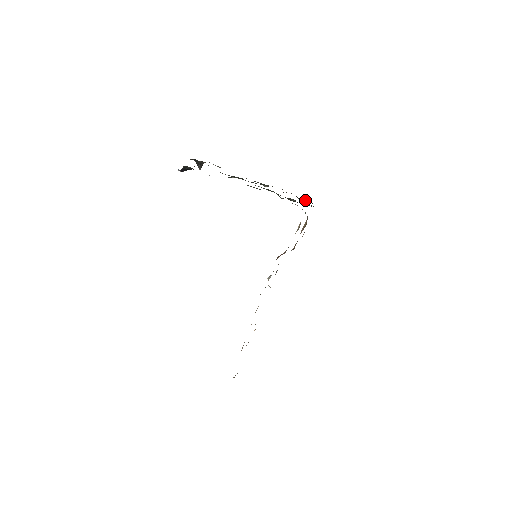
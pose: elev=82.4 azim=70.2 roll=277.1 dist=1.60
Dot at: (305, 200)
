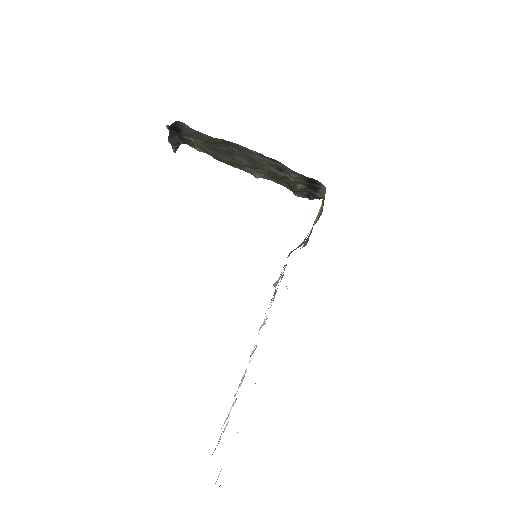
Dot at: (304, 196)
